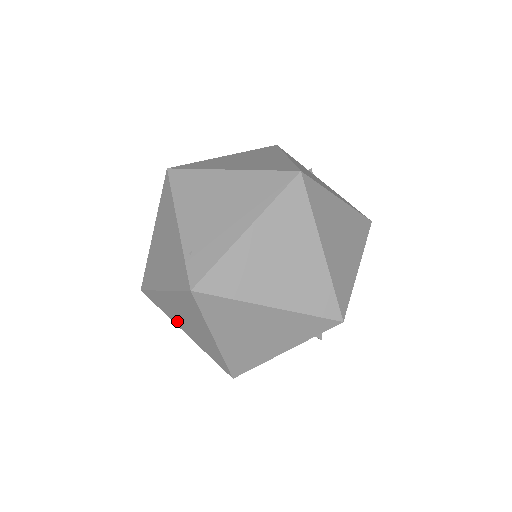
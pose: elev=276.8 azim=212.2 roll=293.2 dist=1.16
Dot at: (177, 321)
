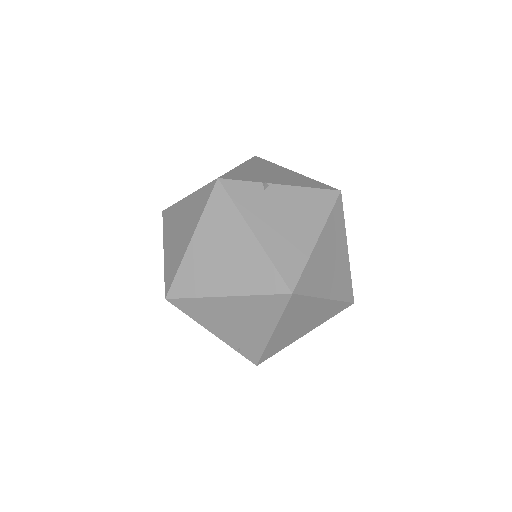
Dot at: occluded
